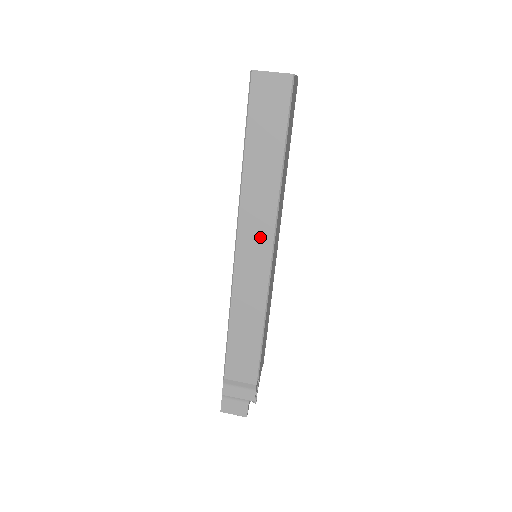
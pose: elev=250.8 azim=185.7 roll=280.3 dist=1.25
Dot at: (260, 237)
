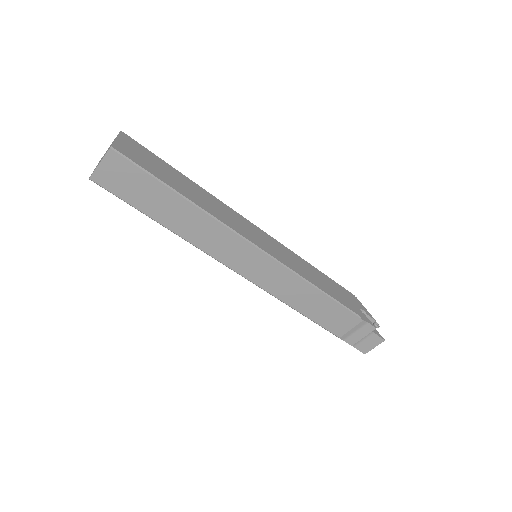
Dot at: (239, 250)
